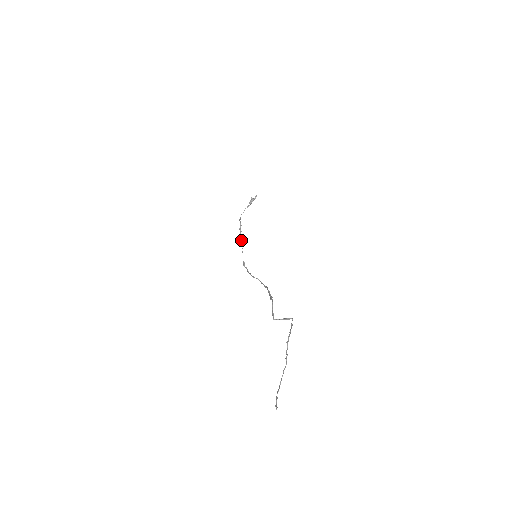
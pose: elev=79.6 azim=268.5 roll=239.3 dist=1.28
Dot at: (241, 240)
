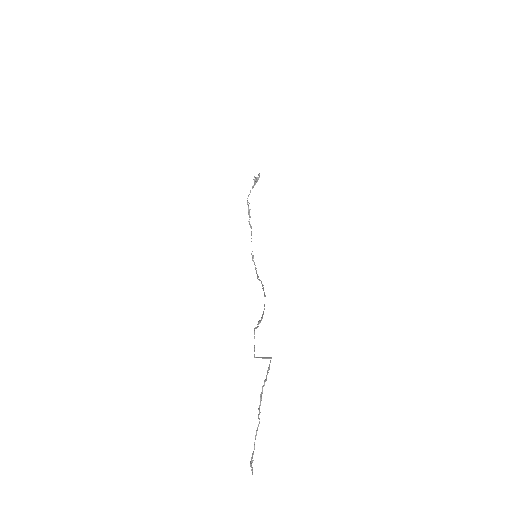
Dot at: (250, 227)
